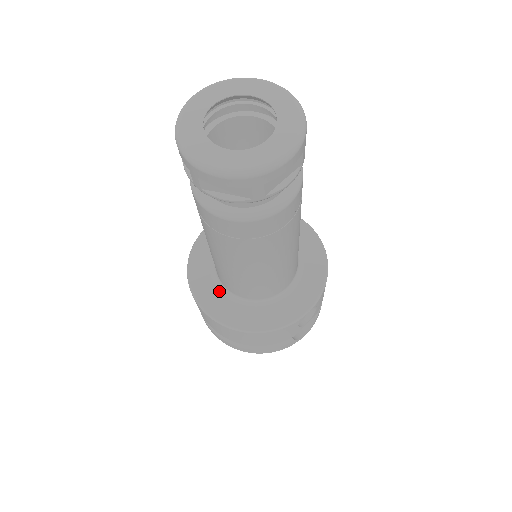
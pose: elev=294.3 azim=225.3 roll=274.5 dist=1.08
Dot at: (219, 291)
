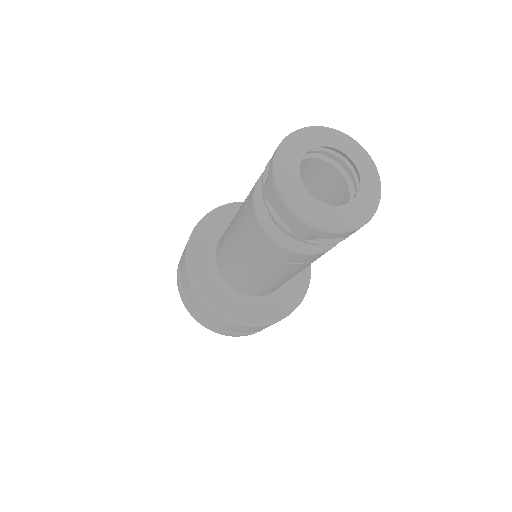
Dot at: (231, 297)
